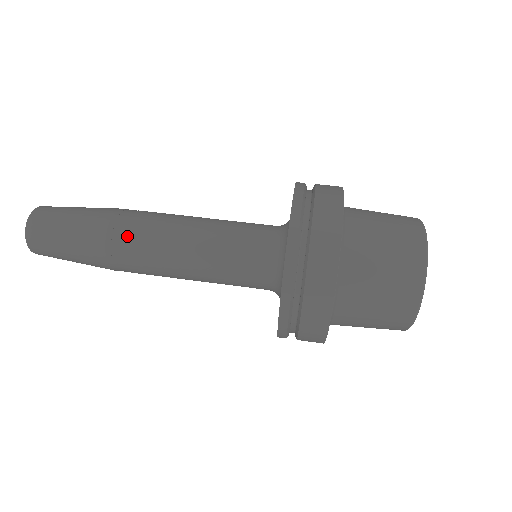
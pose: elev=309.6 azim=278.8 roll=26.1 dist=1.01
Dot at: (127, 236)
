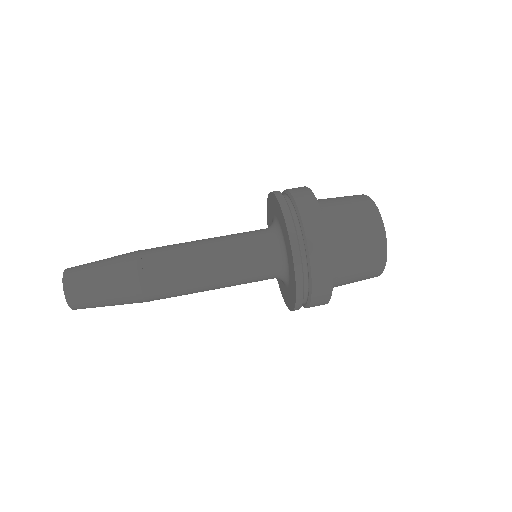
Dot at: (162, 295)
